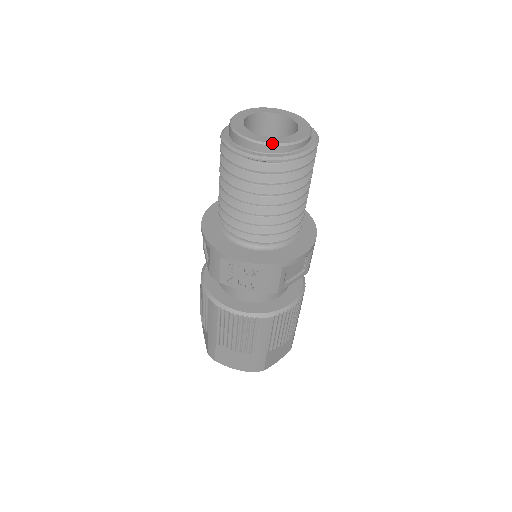
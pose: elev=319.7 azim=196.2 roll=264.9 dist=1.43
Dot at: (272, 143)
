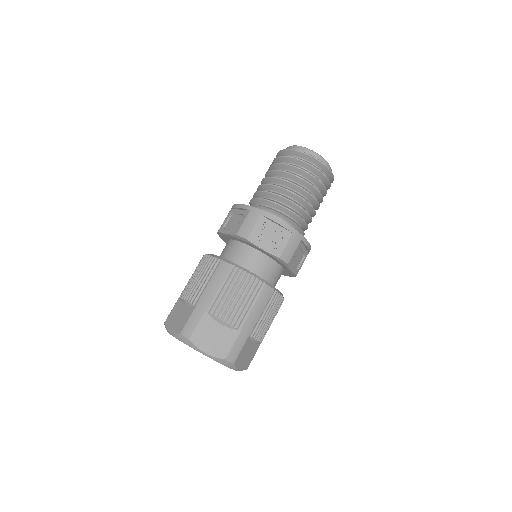
Dot at: (321, 156)
